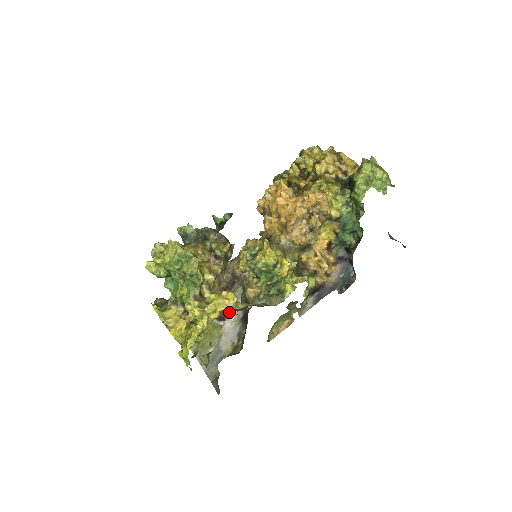
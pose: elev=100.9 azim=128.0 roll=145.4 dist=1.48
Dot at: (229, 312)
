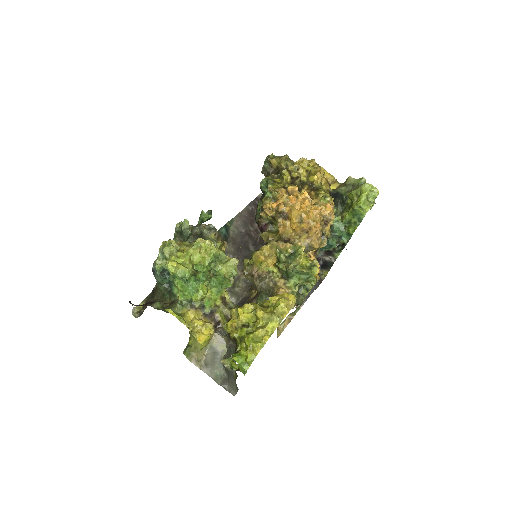
Dot at: occluded
